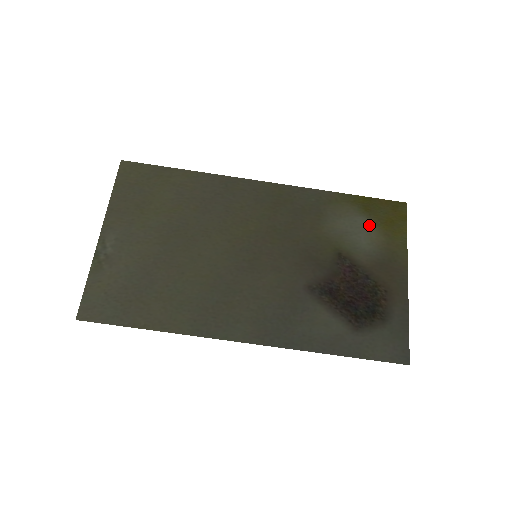
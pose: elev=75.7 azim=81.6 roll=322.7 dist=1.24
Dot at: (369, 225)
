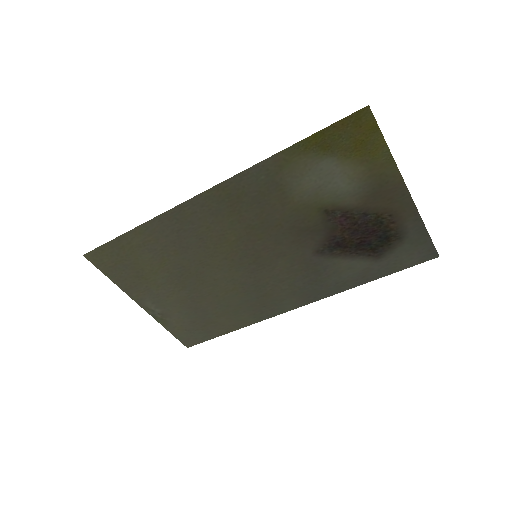
Dot at: (338, 164)
